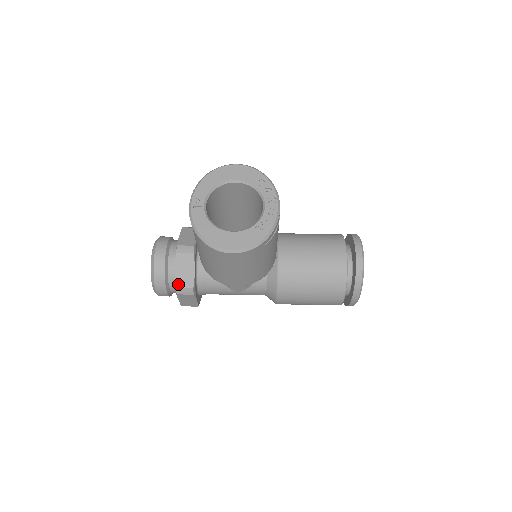
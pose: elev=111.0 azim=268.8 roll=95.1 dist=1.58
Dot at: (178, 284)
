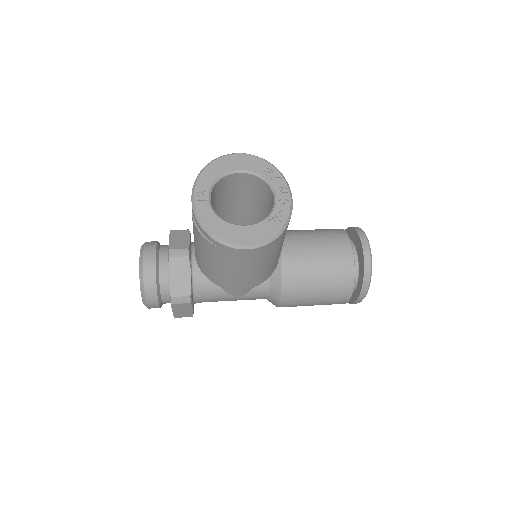
Dot at: (173, 292)
